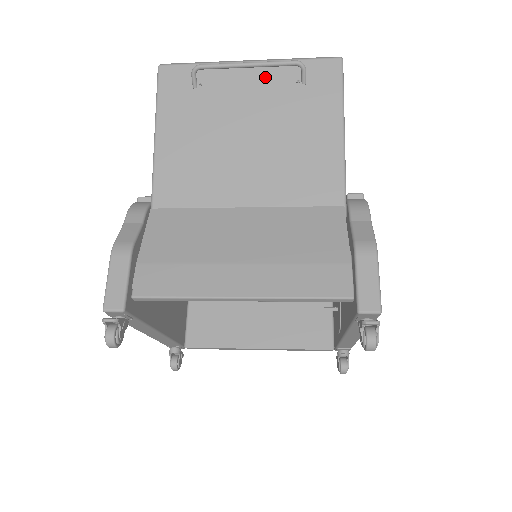
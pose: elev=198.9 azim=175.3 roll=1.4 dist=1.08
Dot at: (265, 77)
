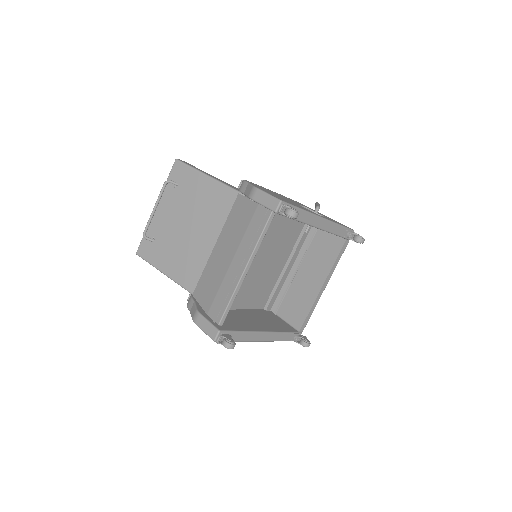
Dot at: (165, 203)
